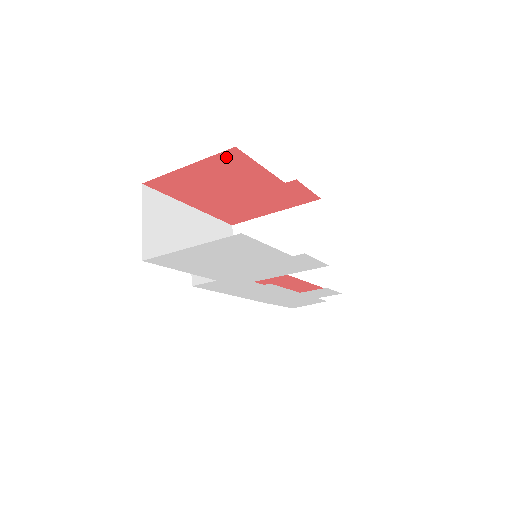
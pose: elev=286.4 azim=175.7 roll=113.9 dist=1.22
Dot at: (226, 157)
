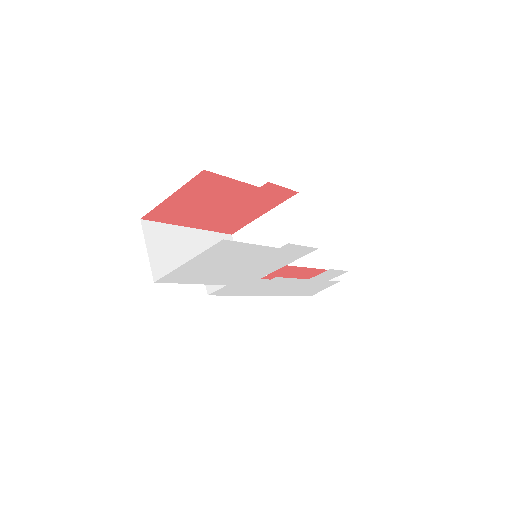
Dot at: (200, 180)
